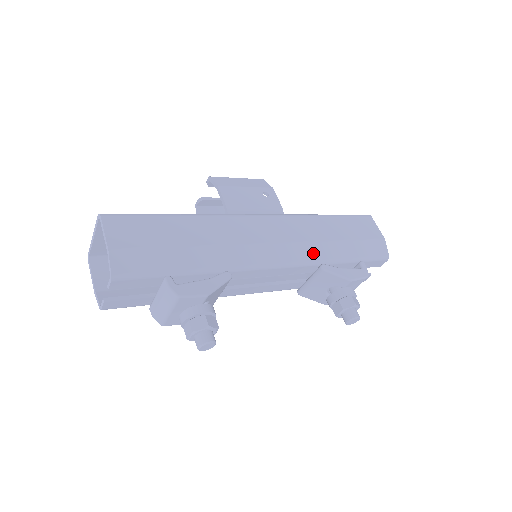
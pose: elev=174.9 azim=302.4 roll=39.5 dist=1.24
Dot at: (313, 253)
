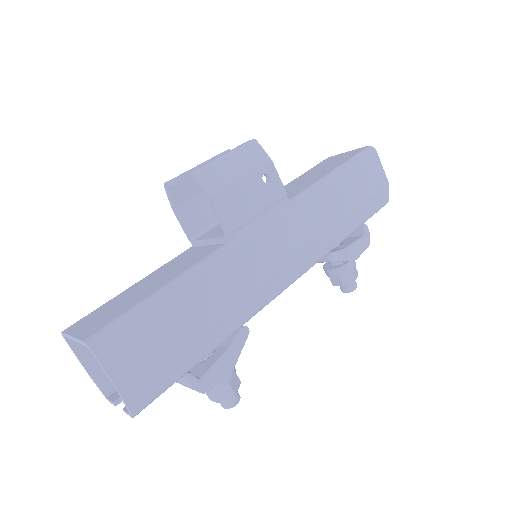
Dot at: (322, 248)
